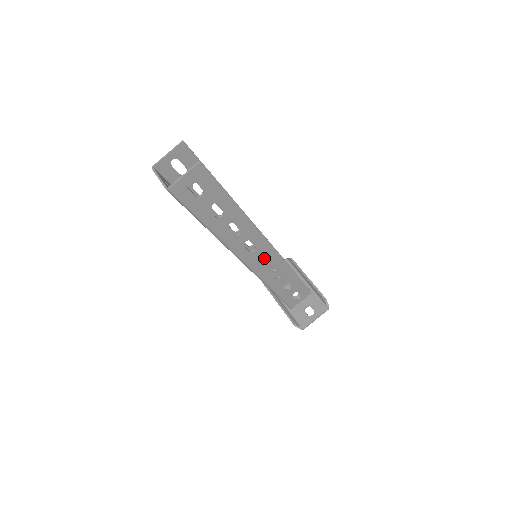
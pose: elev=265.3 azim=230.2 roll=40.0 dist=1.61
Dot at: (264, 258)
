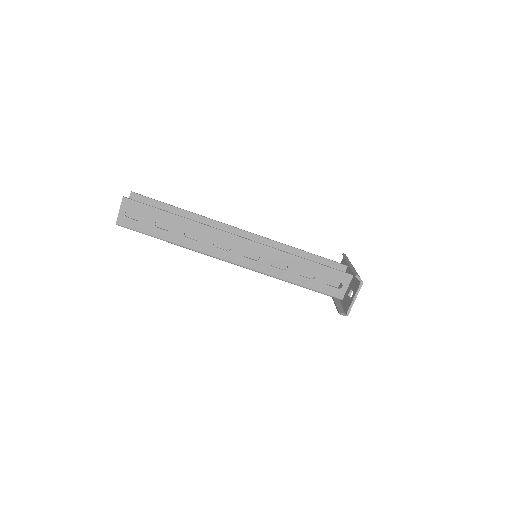
Dot at: occluded
